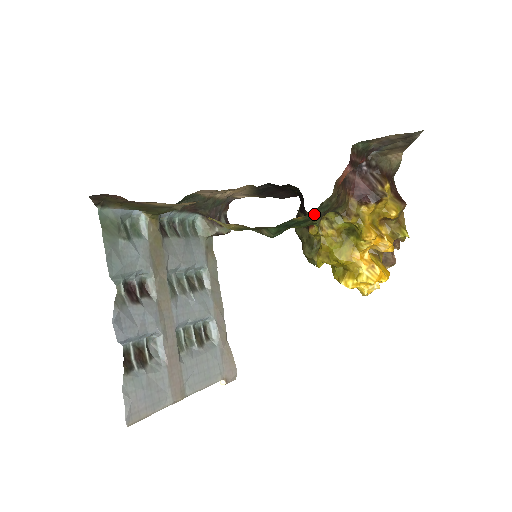
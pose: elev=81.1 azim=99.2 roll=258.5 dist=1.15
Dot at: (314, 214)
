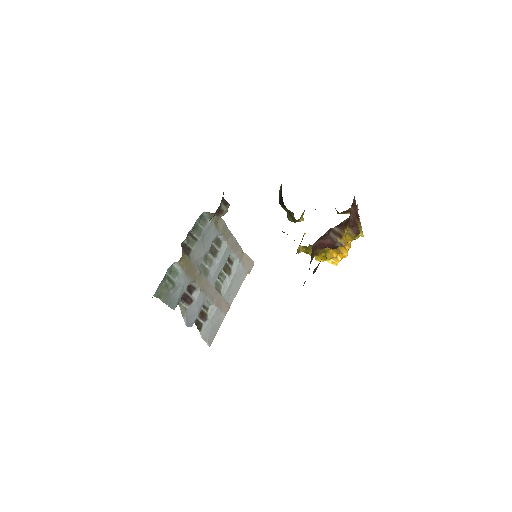
Dot at: occluded
